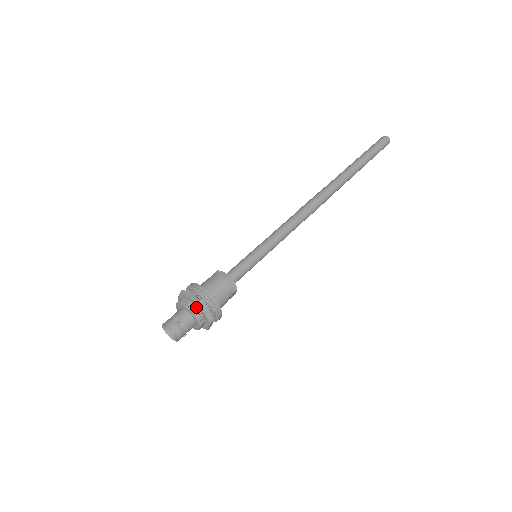
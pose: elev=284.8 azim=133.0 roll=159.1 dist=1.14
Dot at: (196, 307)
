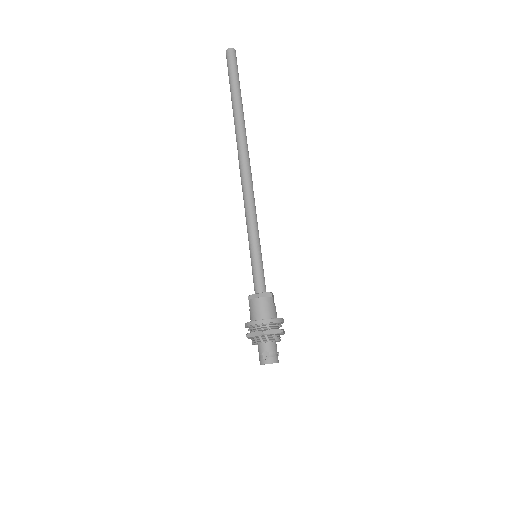
Dot at: (266, 336)
